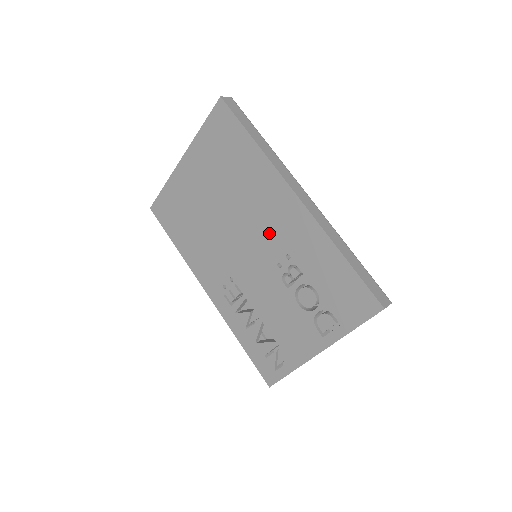
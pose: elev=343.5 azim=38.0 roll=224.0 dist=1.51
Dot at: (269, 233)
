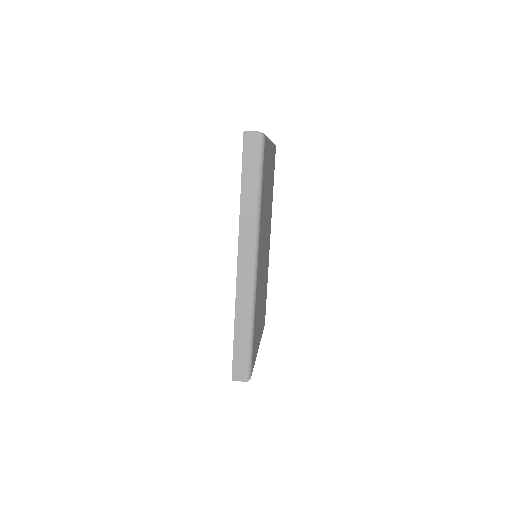
Dot at: occluded
